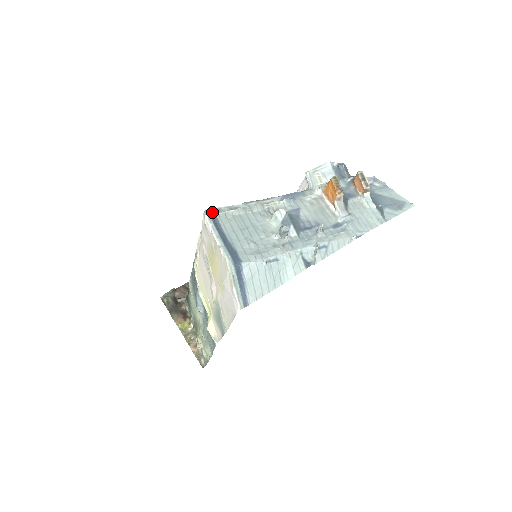
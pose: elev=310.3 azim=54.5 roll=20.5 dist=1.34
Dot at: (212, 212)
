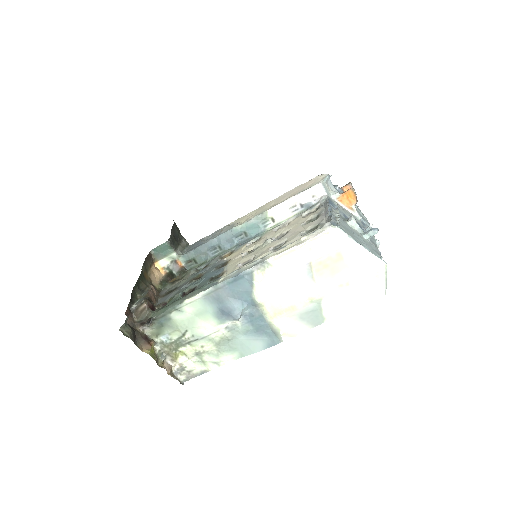
Dot at: (339, 225)
